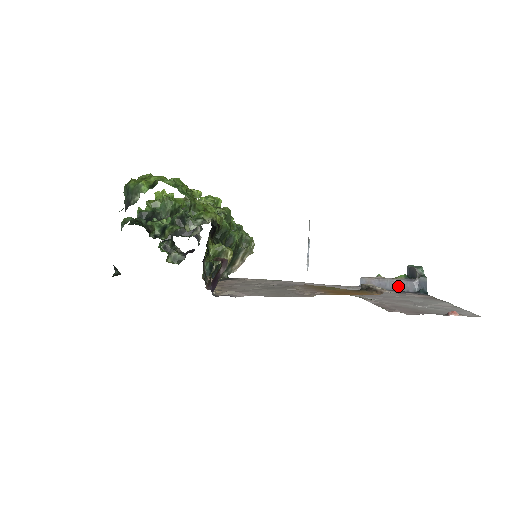
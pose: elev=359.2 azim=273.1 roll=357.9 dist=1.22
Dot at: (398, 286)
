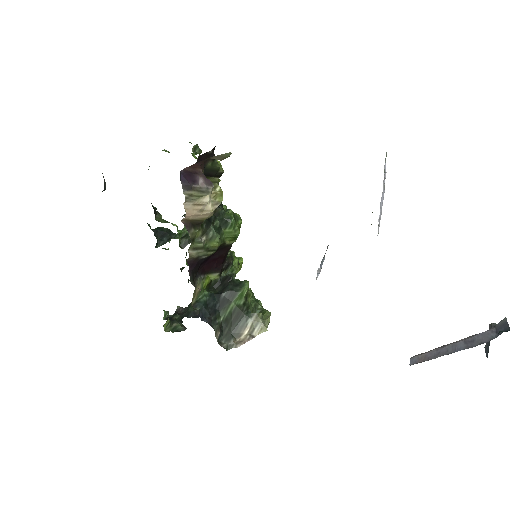
Dot at: (465, 344)
